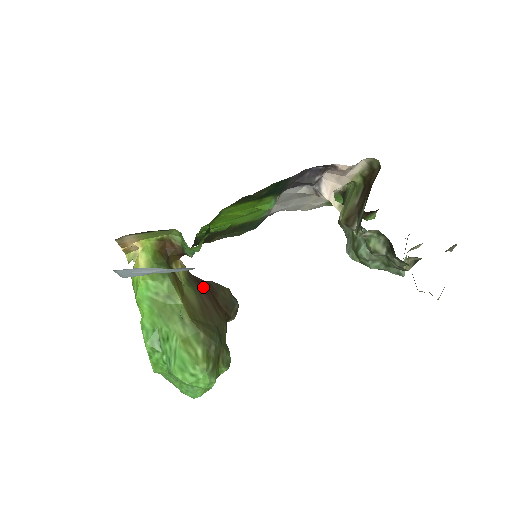
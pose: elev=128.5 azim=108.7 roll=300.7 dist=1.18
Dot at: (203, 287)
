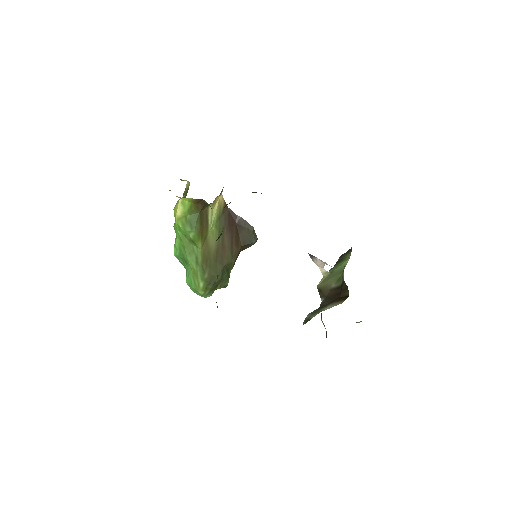
Dot at: (231, 224)
